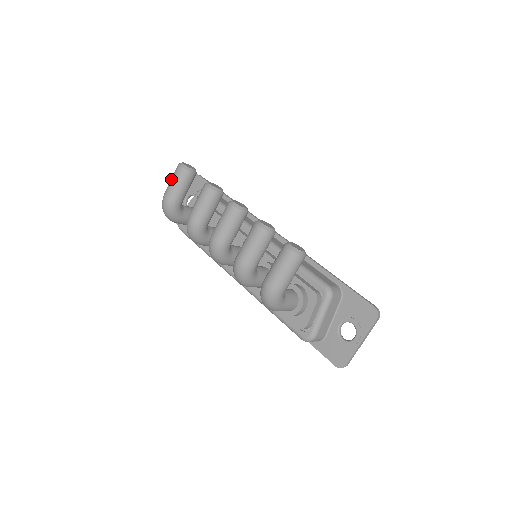
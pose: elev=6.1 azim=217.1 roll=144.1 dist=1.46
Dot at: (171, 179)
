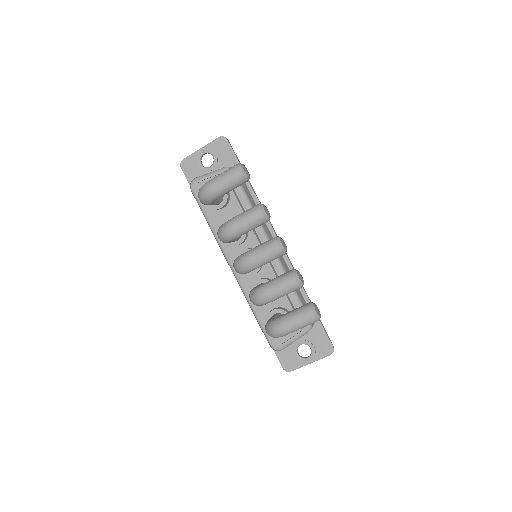
Dot at: (225, 175)
